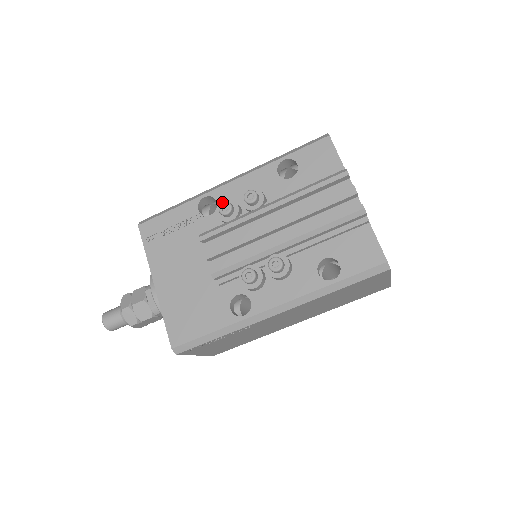
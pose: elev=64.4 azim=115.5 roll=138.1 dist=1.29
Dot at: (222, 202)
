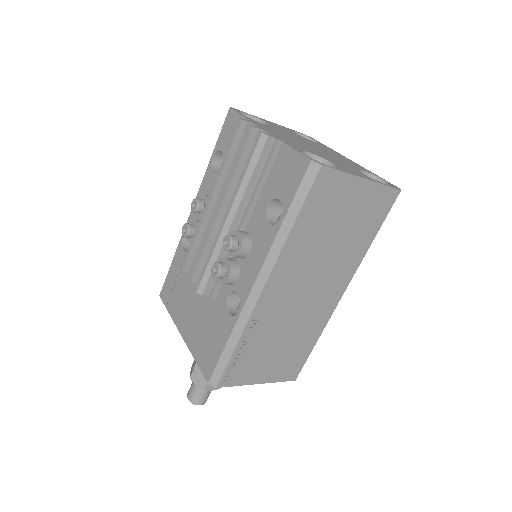
Dot at: (182, 227)
